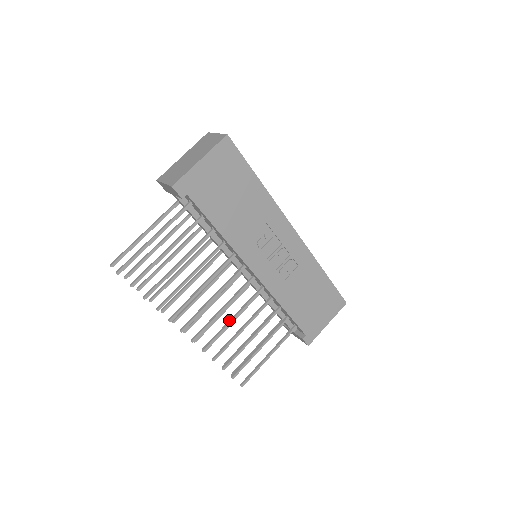
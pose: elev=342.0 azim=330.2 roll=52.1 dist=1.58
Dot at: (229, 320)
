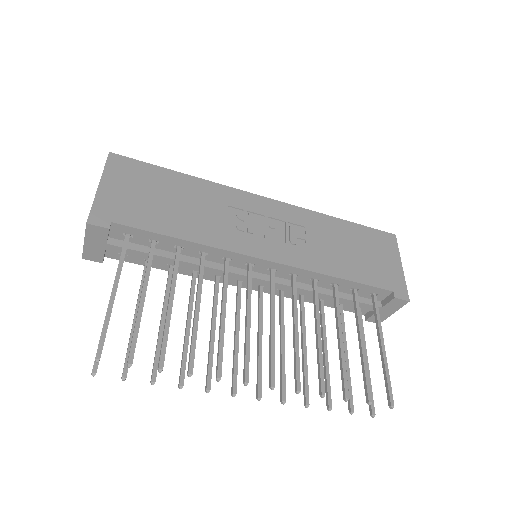
Dot at: occluded
